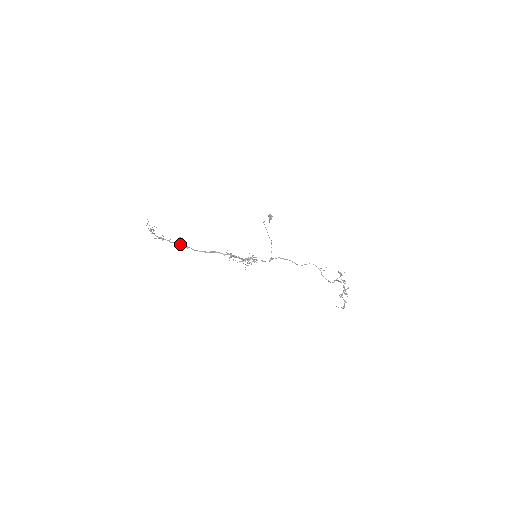
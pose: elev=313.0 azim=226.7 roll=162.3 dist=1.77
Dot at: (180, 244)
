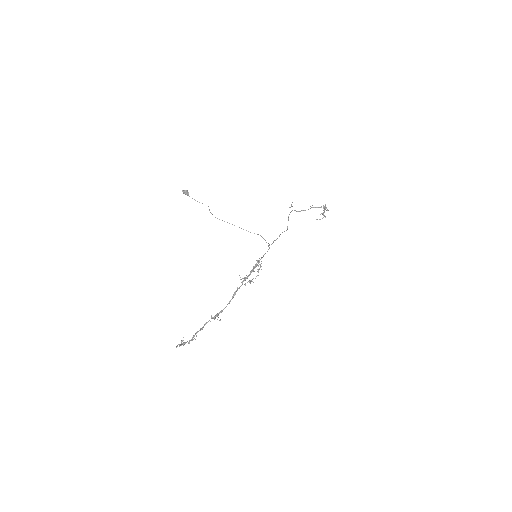
Dot at: occluded
